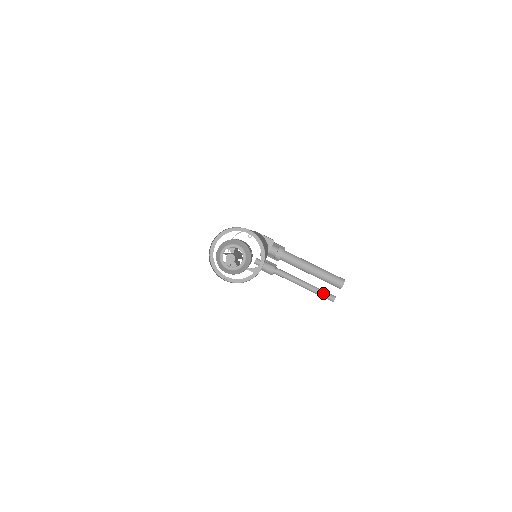
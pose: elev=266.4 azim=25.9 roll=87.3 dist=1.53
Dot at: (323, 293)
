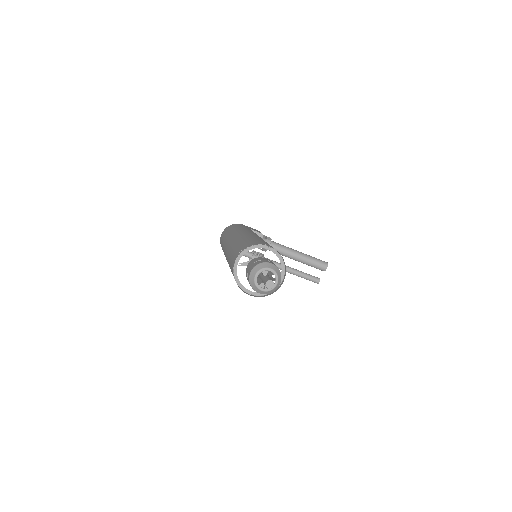
Dot at: (309, 277)
